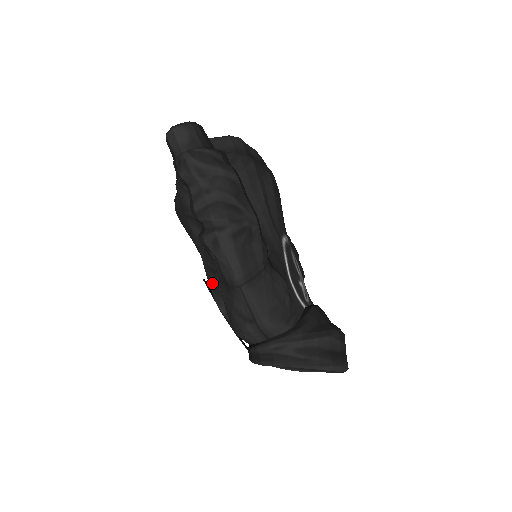
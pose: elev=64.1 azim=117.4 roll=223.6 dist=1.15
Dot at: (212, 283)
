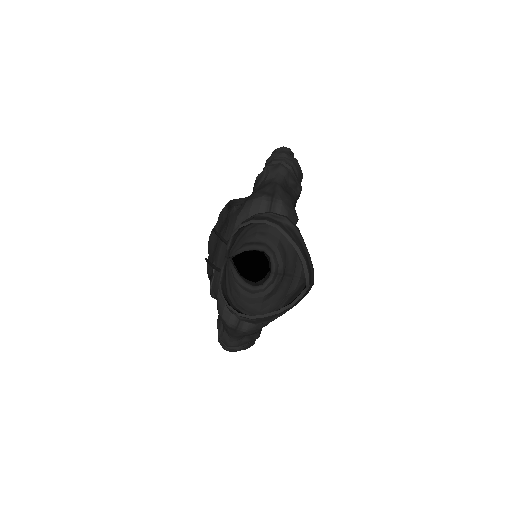
Dot at: occluded
